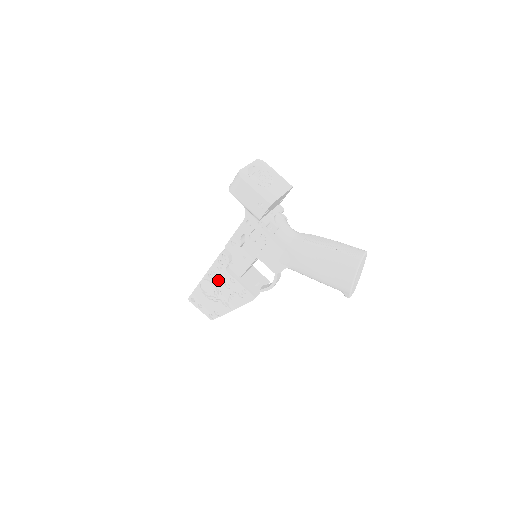
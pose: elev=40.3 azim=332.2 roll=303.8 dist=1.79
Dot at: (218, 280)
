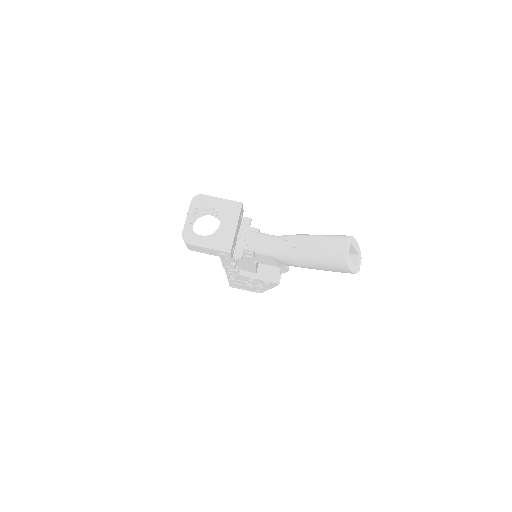
Dot at: (240, 279)
